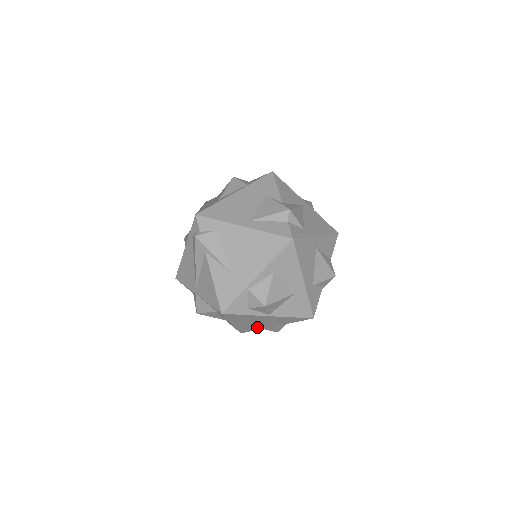
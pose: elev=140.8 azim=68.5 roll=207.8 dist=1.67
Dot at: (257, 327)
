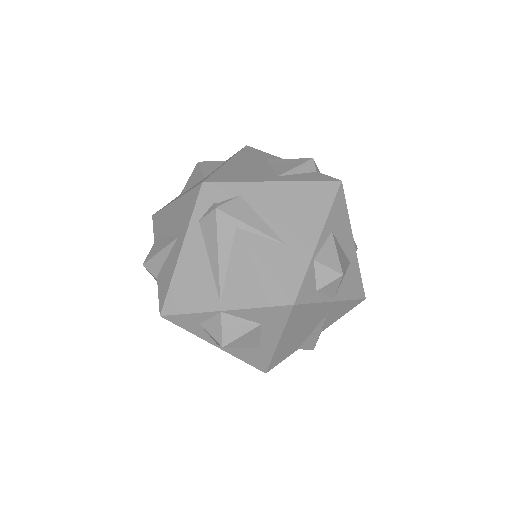
Dot at: (296, 346)
